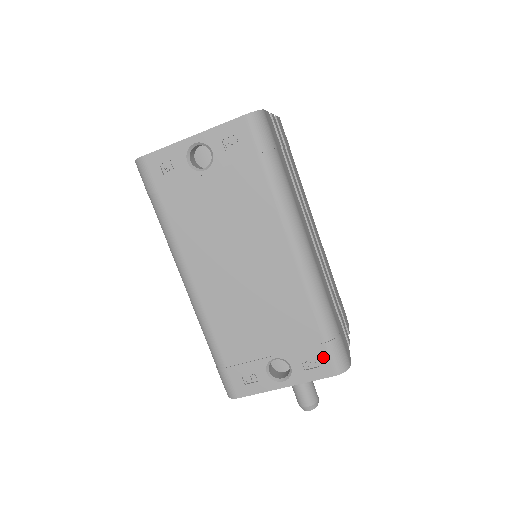
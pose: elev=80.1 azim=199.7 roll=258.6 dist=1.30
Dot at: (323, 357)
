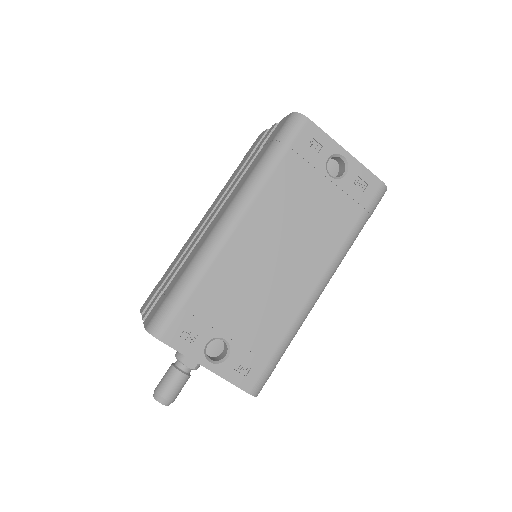
Dot at: (257, 372)
